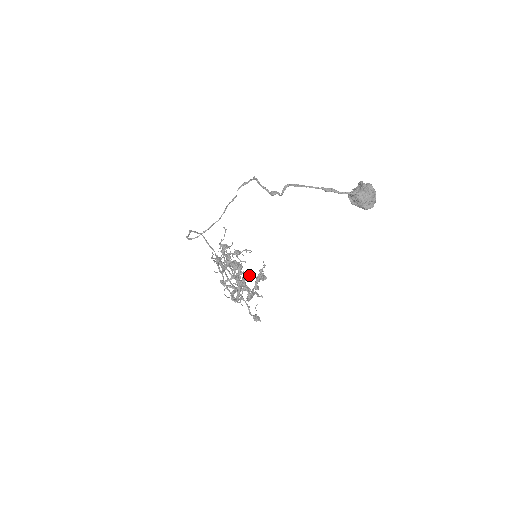
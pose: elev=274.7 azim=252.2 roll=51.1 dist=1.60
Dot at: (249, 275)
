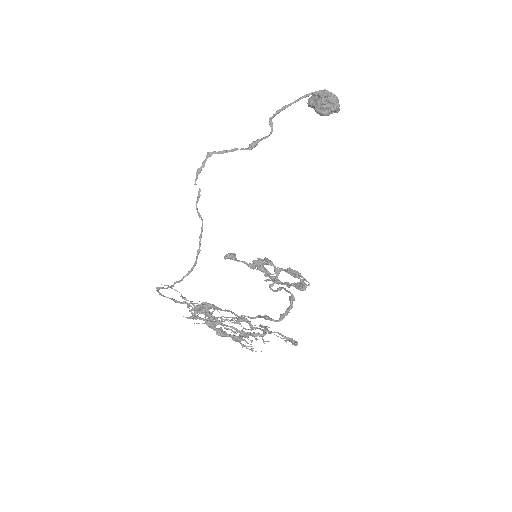
Dot at: (233, 320)
